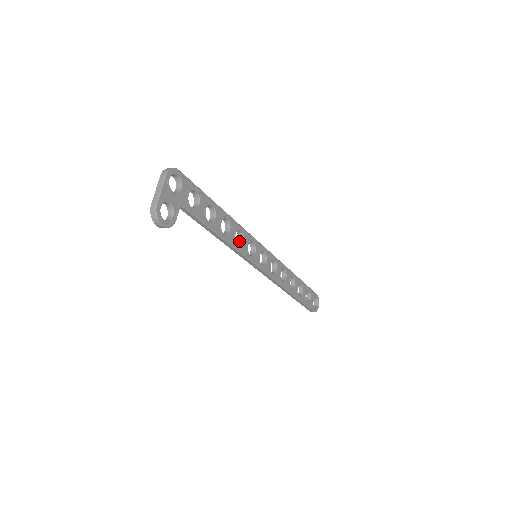
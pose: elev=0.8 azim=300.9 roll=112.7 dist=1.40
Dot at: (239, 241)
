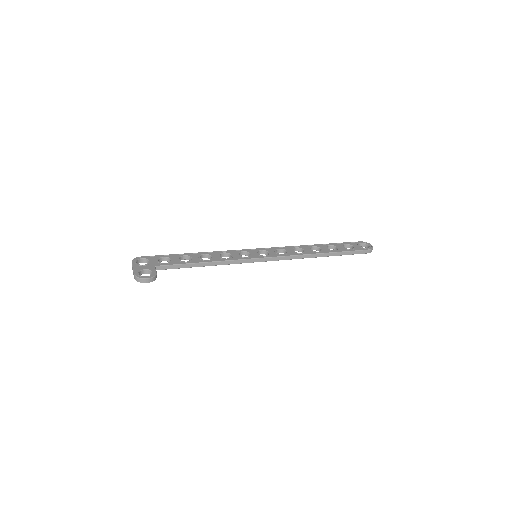
Dot at: occluded
